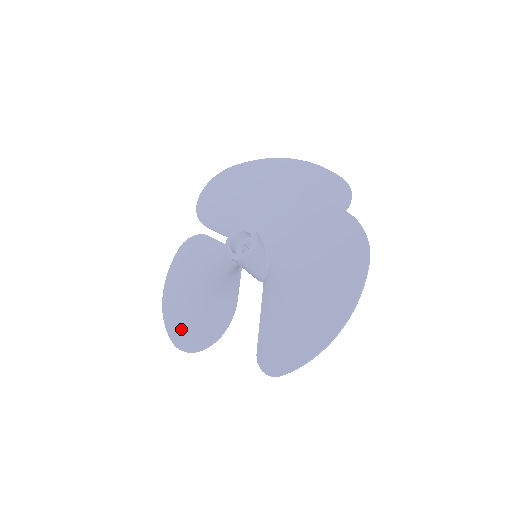
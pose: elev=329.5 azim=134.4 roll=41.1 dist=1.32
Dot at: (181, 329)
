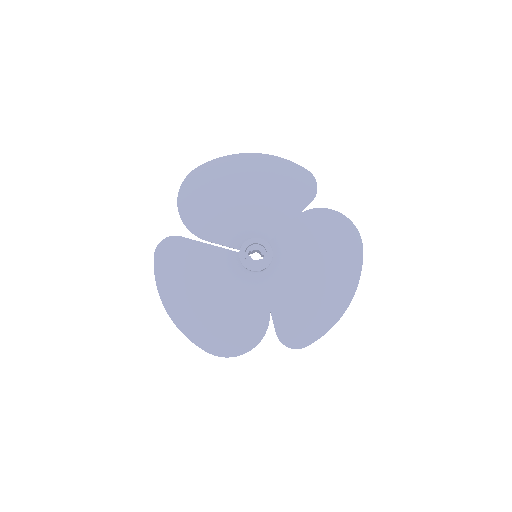
Dot at: (211, 338)
